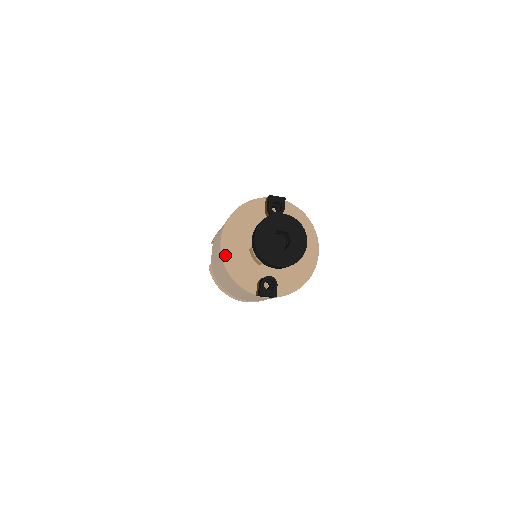
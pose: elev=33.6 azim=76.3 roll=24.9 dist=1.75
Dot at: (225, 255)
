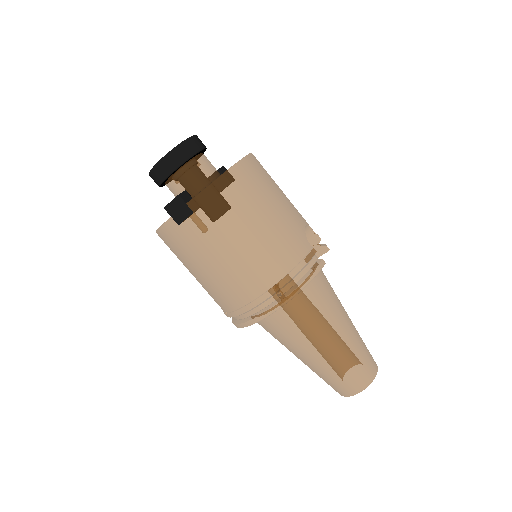
Dot at: occluded
